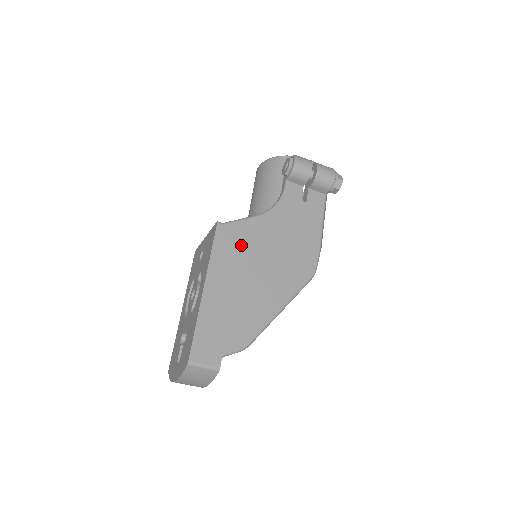
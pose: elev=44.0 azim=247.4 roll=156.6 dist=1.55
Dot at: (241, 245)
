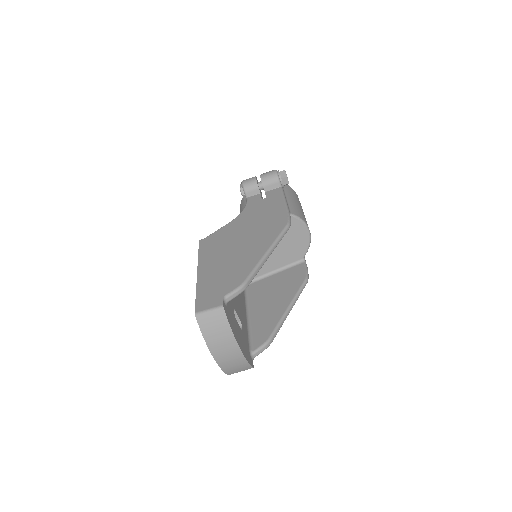
Dot at: (221, 240)
